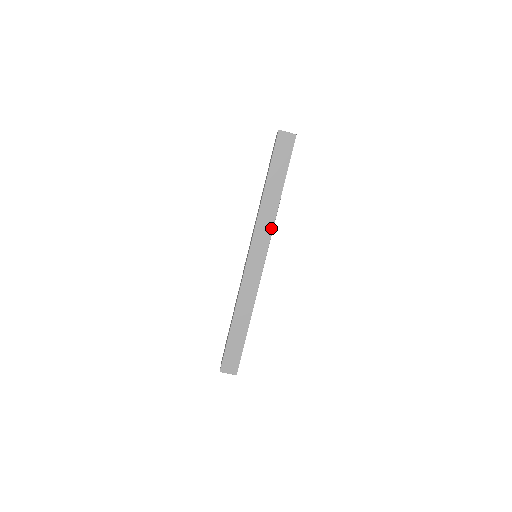
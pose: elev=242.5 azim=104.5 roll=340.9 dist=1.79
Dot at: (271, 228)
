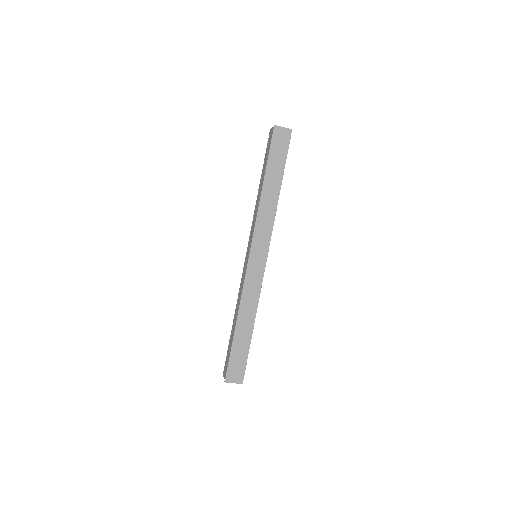
Dot at: (271, 226)
